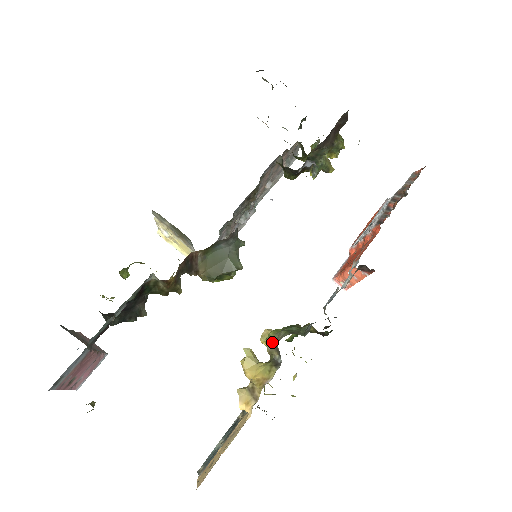
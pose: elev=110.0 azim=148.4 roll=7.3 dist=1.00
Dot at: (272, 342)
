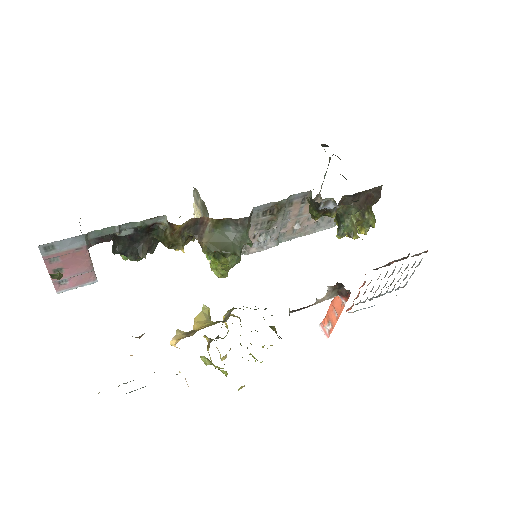
Dot at: (230, 311)
